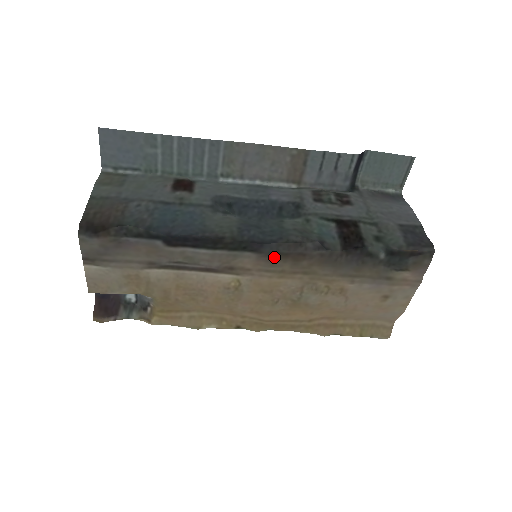
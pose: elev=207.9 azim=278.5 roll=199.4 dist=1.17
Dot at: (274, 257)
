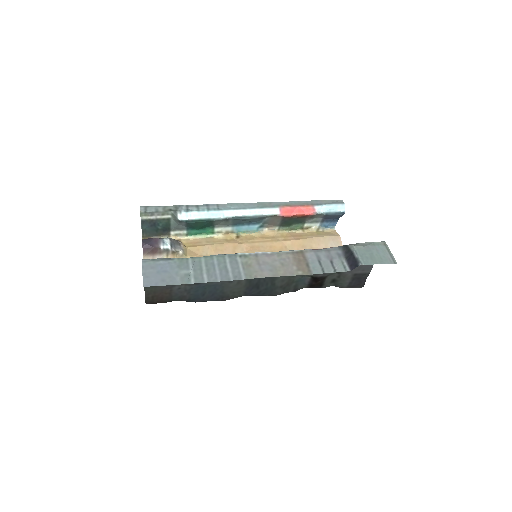
Dot at: occluded
